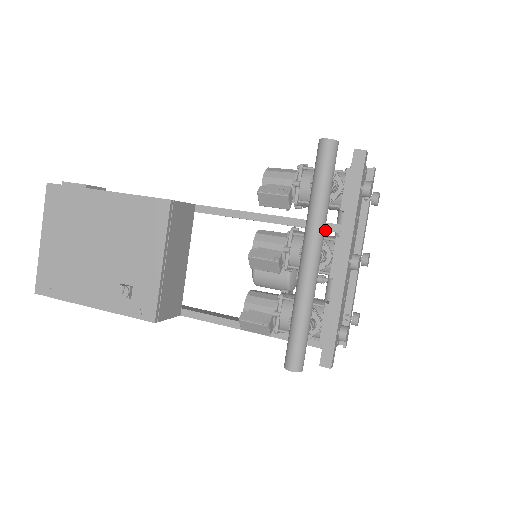
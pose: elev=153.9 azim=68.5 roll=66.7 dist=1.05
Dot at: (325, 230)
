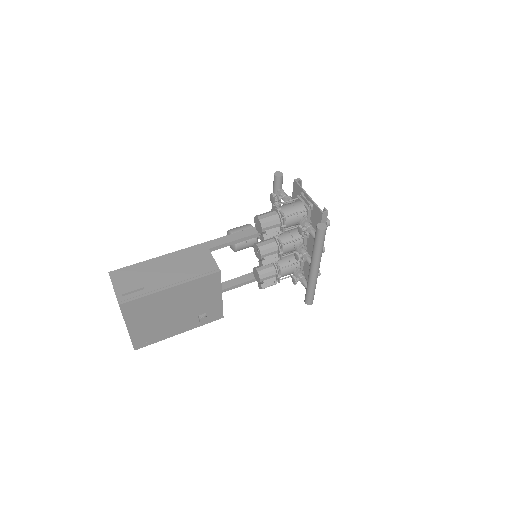
Dot at: occluded
